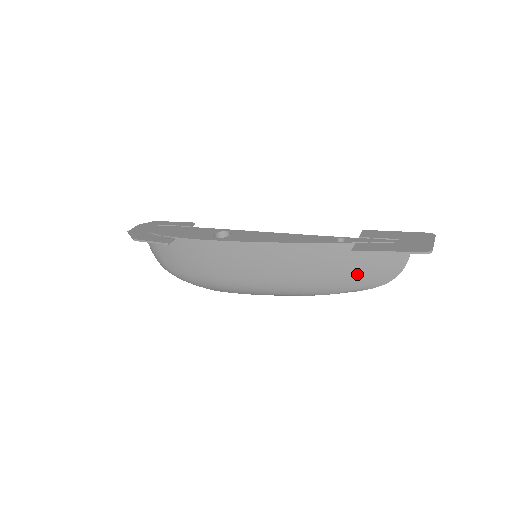
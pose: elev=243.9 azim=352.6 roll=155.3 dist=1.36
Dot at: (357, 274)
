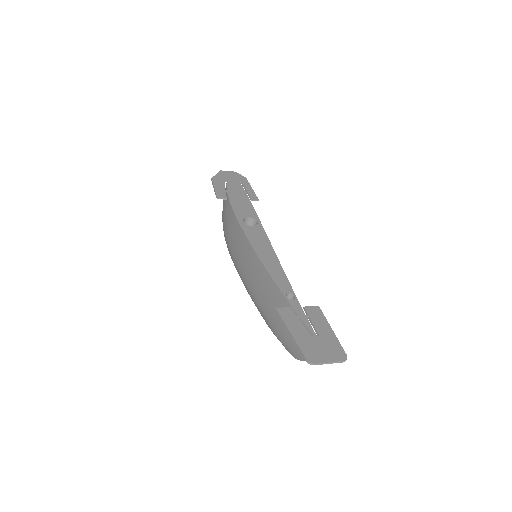
Dot at: (284, 331)
